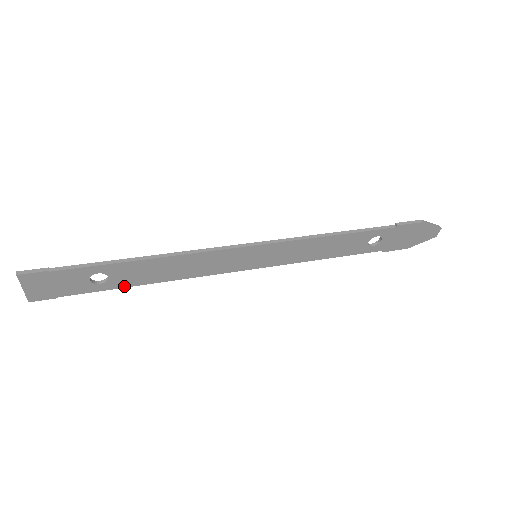
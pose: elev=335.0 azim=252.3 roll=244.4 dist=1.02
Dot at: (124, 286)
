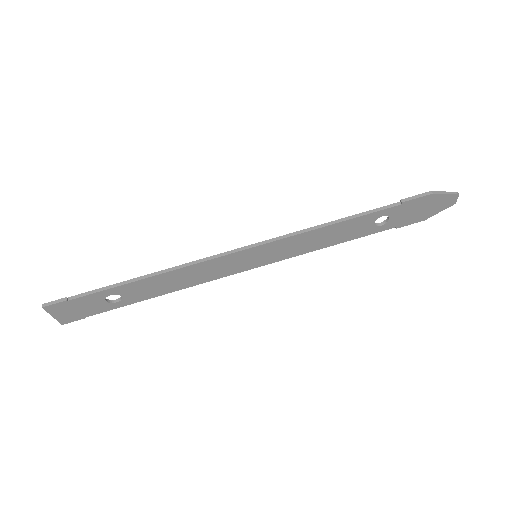
Dot at: (139, 300)
